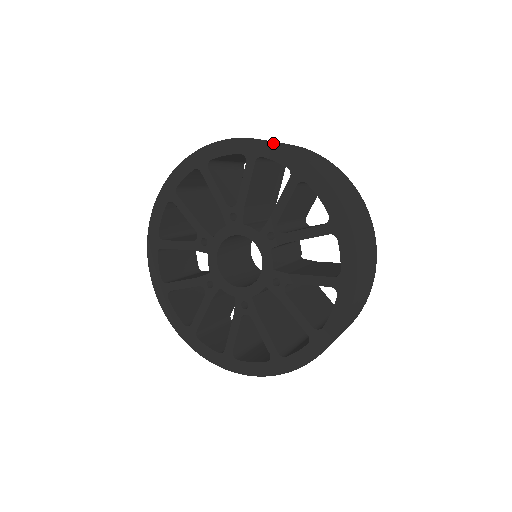
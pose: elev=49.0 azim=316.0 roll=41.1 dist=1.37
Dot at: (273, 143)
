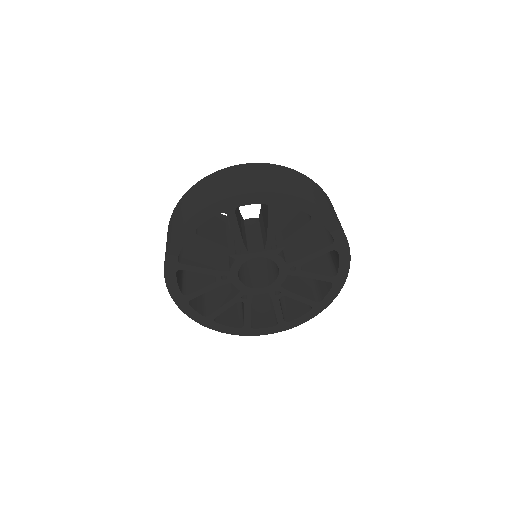
Dot at: (243, 194)
